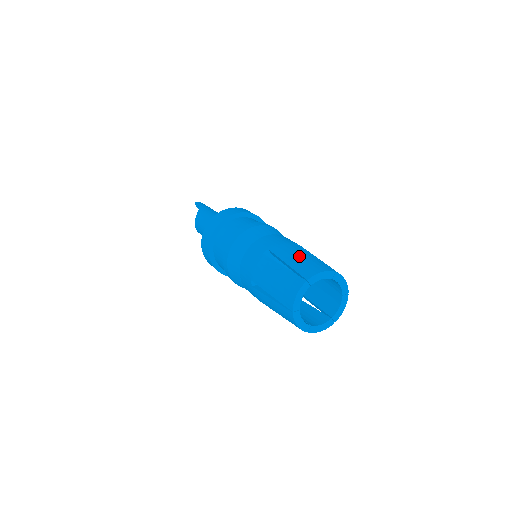
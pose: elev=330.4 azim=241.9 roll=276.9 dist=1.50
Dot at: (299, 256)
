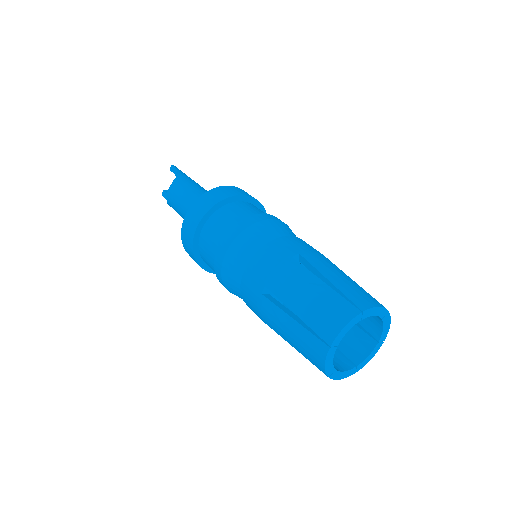
Dot at: (343, 276)
